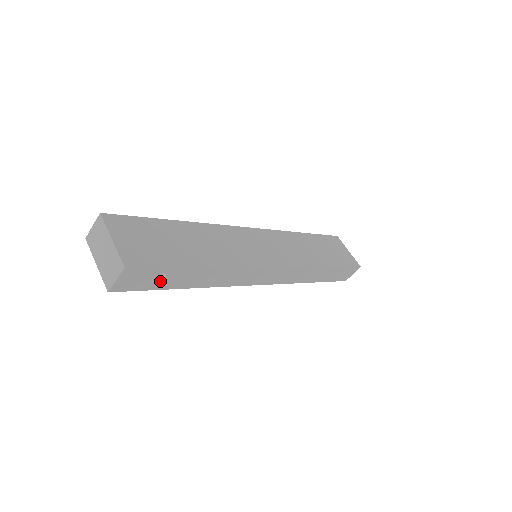
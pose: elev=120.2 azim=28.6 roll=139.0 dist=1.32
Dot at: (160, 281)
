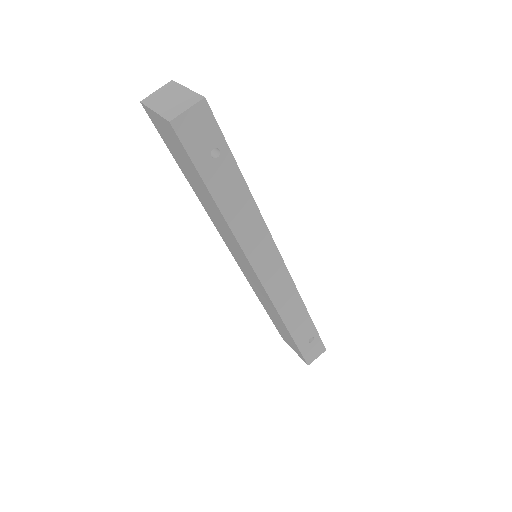
Dot at: (209, 161)
